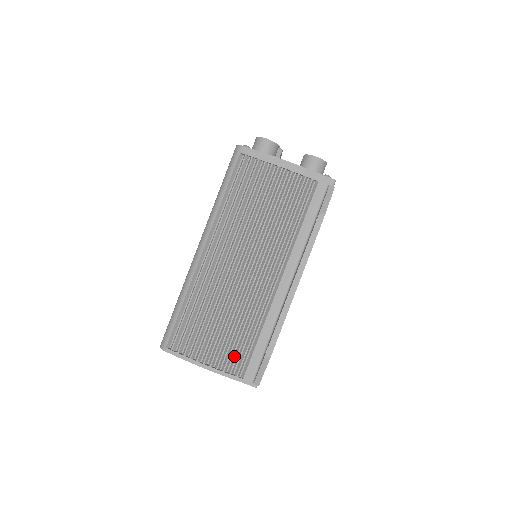
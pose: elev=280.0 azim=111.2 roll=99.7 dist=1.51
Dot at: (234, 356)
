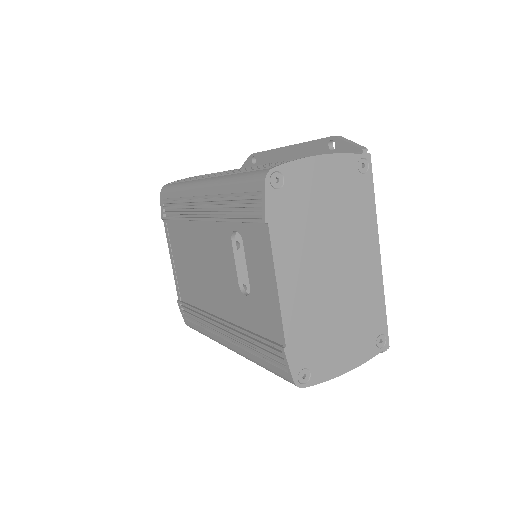
Dot at: occluded
